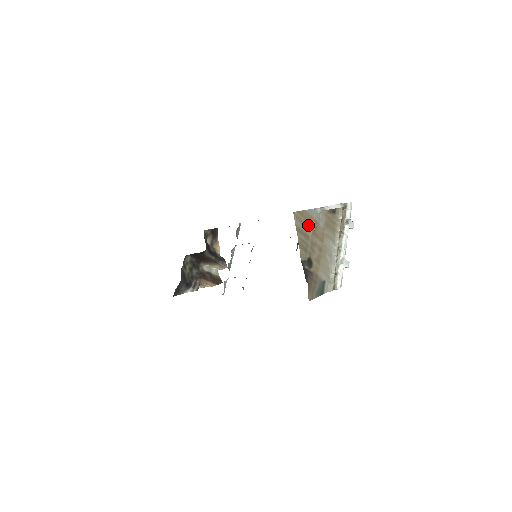
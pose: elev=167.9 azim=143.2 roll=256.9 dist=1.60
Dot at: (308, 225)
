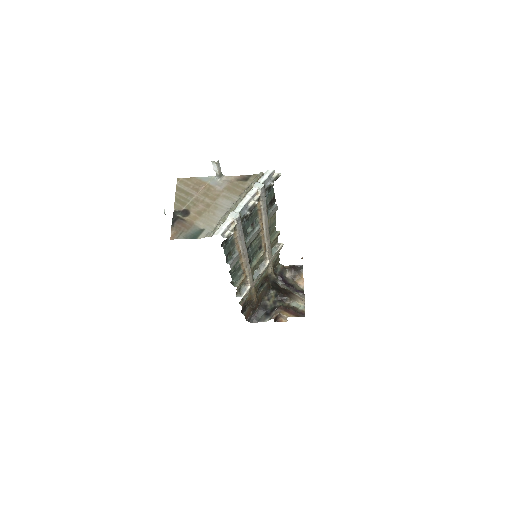
Dot at: (196, 188)
